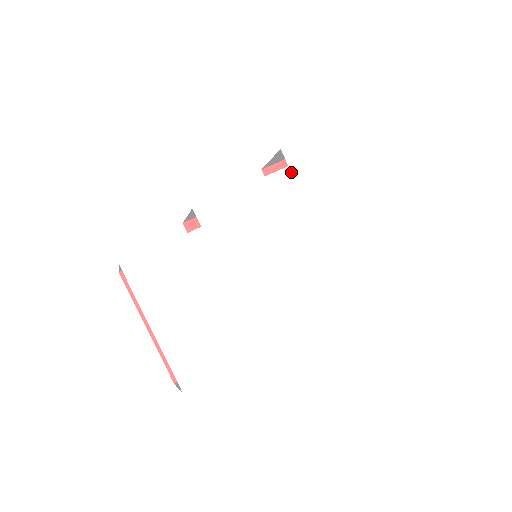
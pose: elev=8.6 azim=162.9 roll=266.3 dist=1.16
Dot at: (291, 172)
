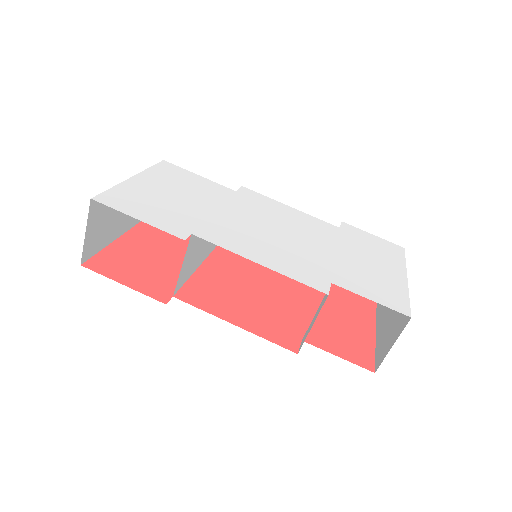
Dot at: (338, 230)
